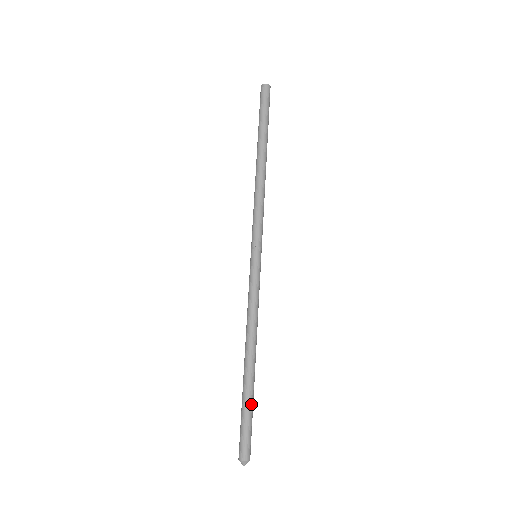
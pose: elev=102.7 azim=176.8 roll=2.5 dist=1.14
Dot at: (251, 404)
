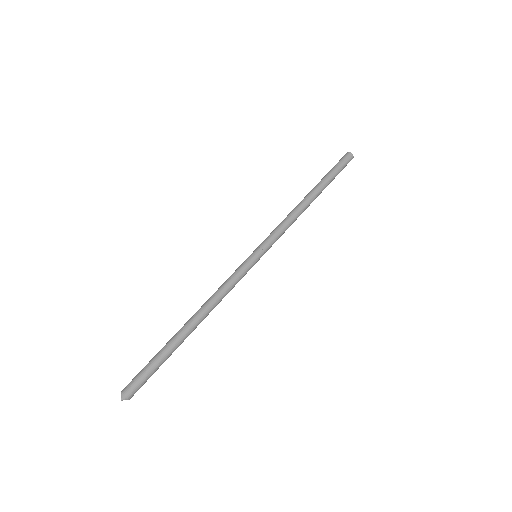
Dot at: (166, 356)
